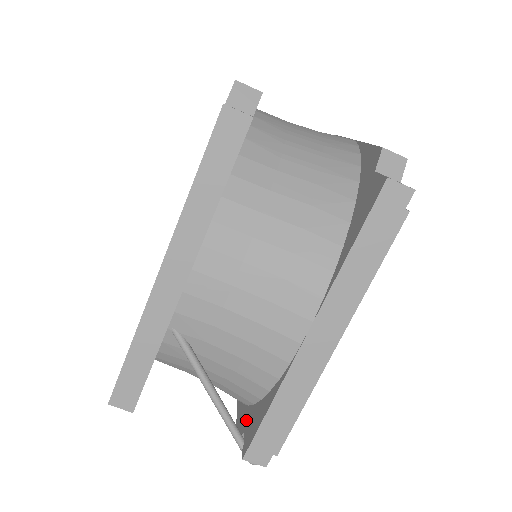
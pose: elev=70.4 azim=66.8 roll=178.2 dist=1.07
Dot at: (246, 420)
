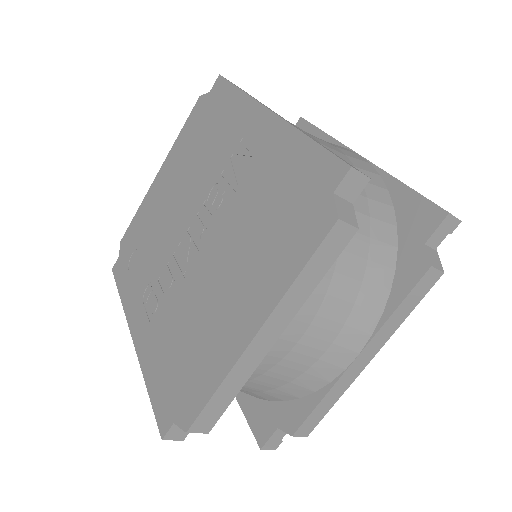
Dot at: occluded
